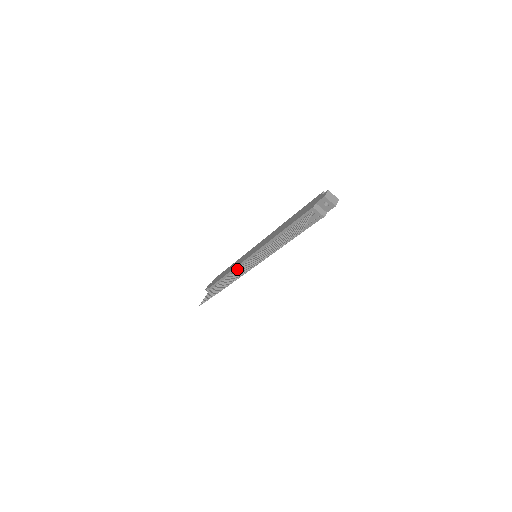
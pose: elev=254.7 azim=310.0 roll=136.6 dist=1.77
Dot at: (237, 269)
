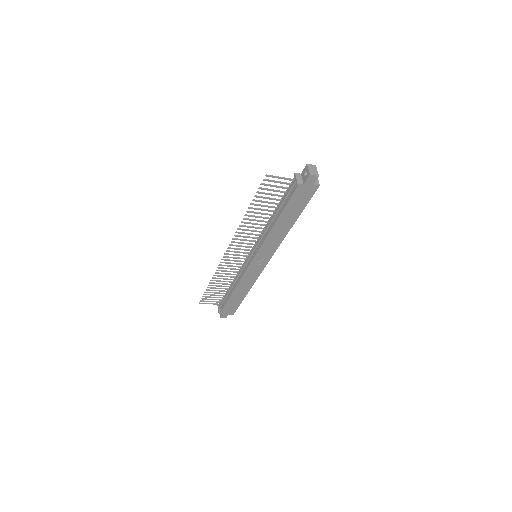
Dot at: occluded
